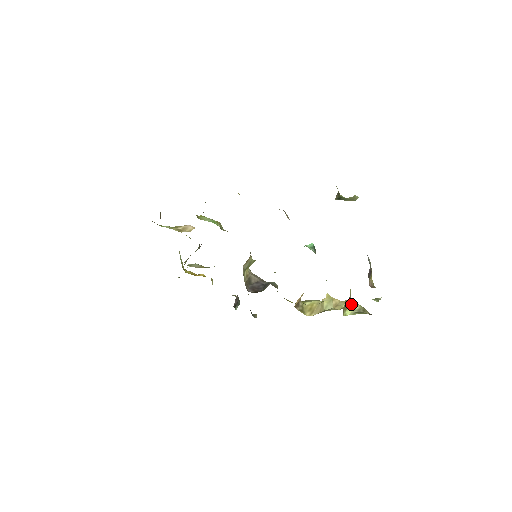
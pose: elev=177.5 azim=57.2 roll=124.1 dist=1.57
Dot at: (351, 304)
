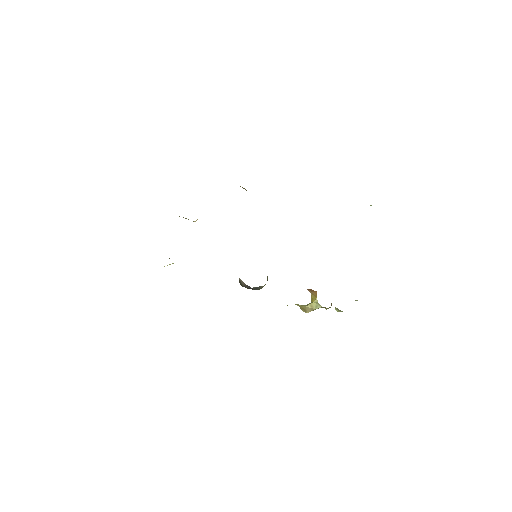
Dot at: occluded
